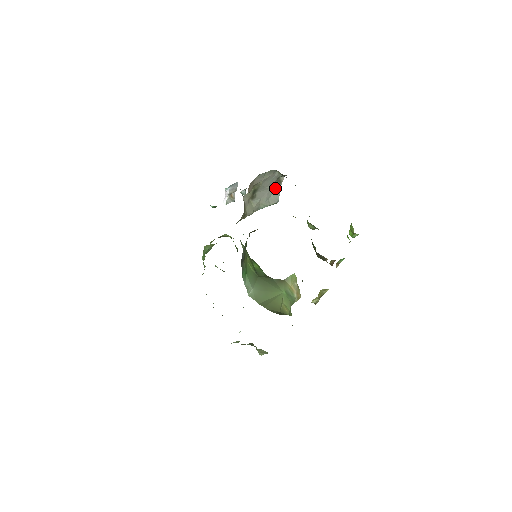
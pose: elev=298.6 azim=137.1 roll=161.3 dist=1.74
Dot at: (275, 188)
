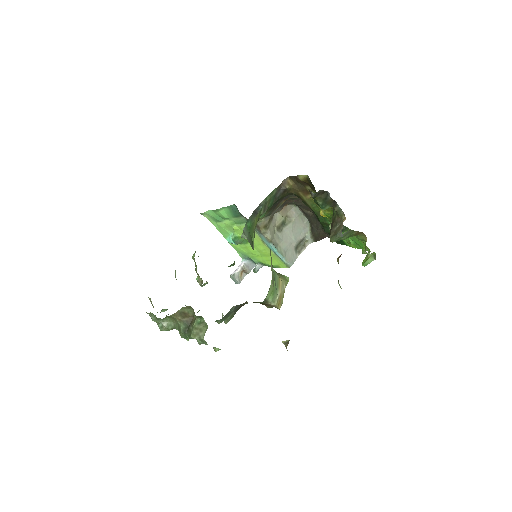
Dot at: (296, 249)
